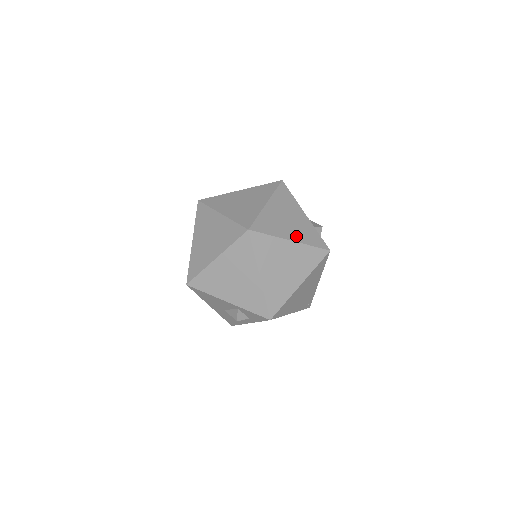
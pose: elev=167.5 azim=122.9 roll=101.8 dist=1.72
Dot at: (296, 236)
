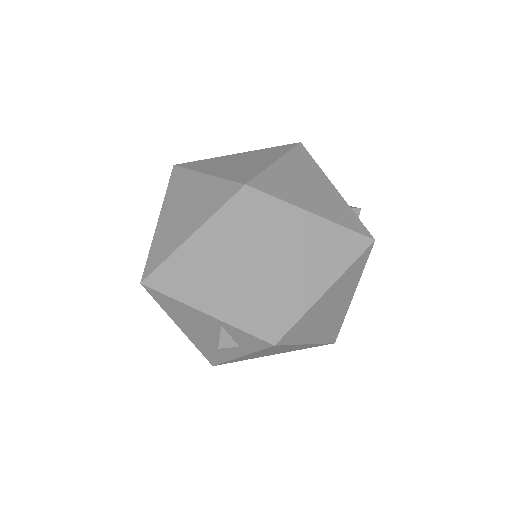
Dot at: (322, 210)
